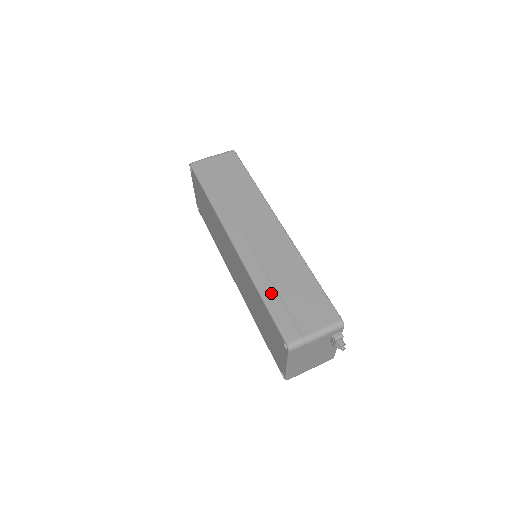
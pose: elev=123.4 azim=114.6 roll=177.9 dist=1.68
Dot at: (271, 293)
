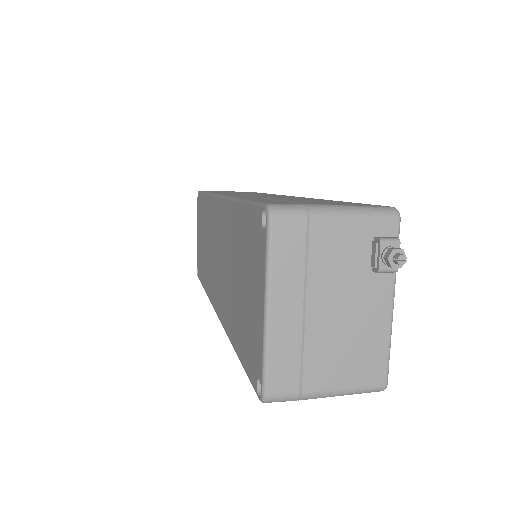
Dot at: (259, 198)
